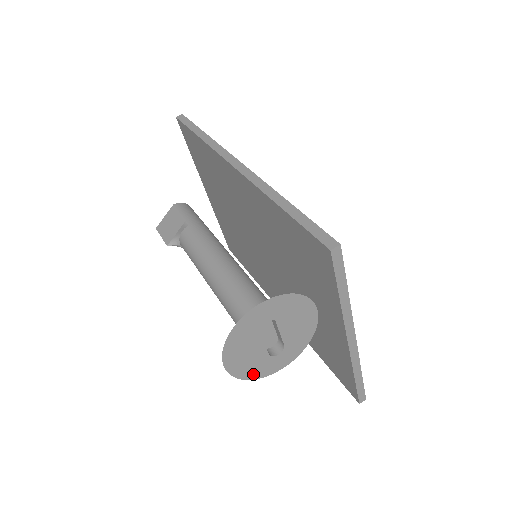
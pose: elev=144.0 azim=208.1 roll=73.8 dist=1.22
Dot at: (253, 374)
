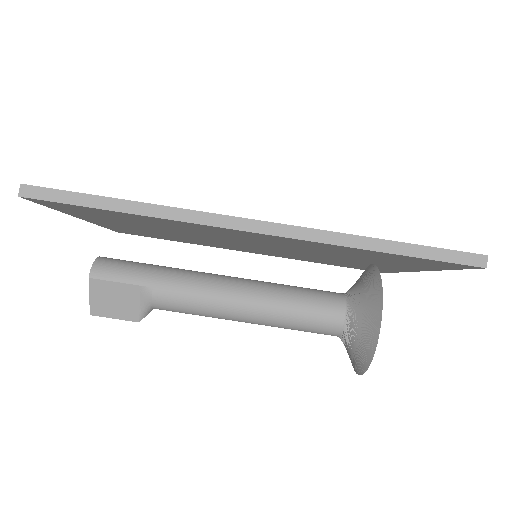
Dot at: occluded
